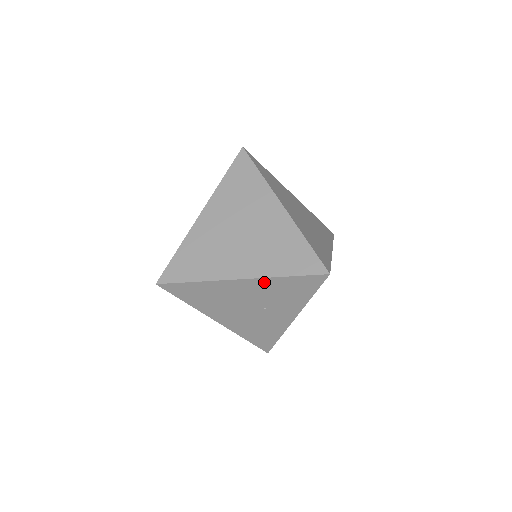
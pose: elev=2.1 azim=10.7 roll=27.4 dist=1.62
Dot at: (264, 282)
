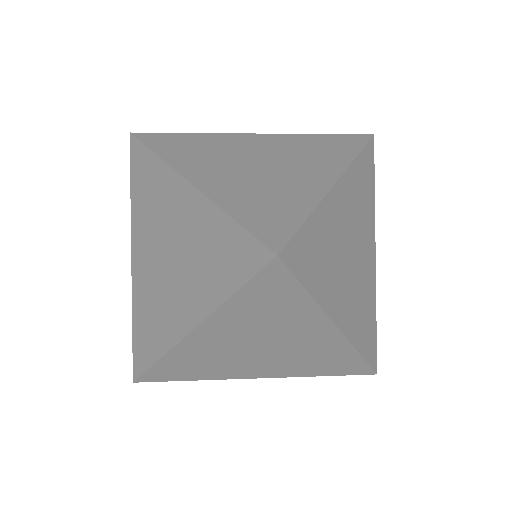
Dot at: (341, 346)
